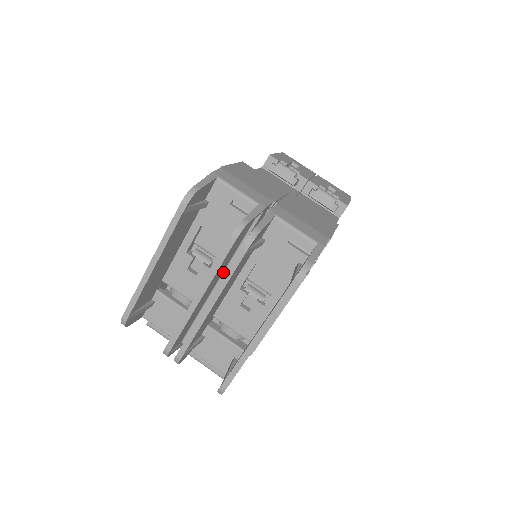
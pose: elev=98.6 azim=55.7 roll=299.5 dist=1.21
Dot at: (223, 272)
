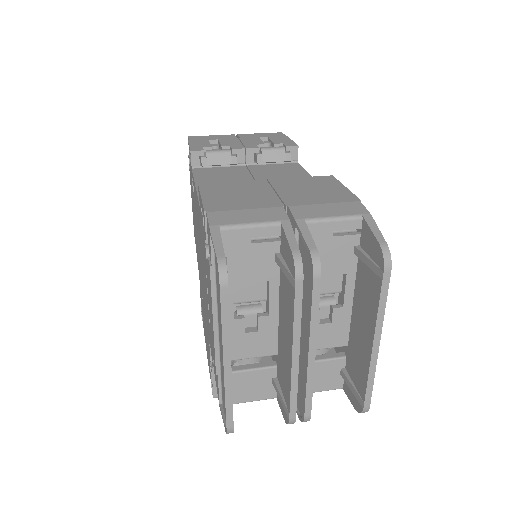
Dot at: occluded
